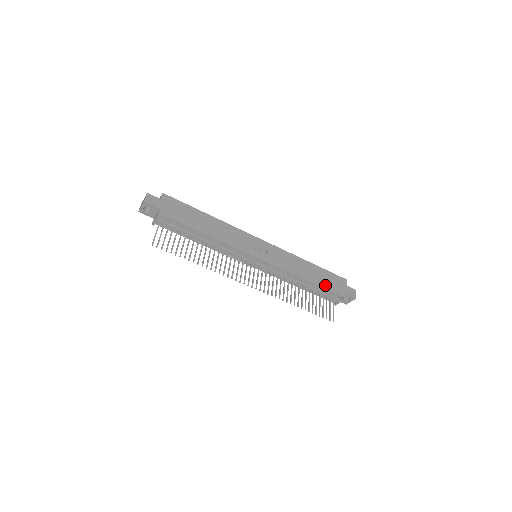
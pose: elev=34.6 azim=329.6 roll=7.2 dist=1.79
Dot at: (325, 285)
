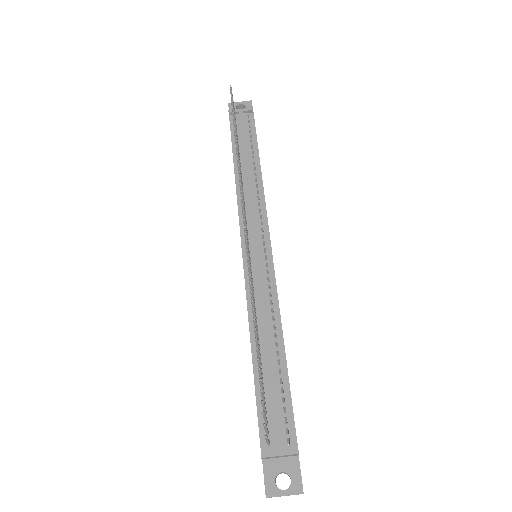
Dot at: occluded
